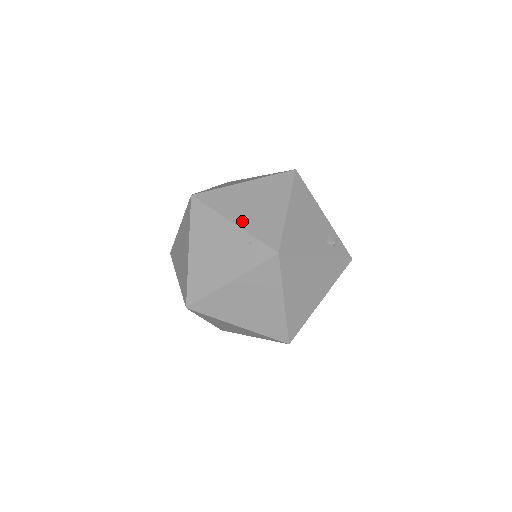
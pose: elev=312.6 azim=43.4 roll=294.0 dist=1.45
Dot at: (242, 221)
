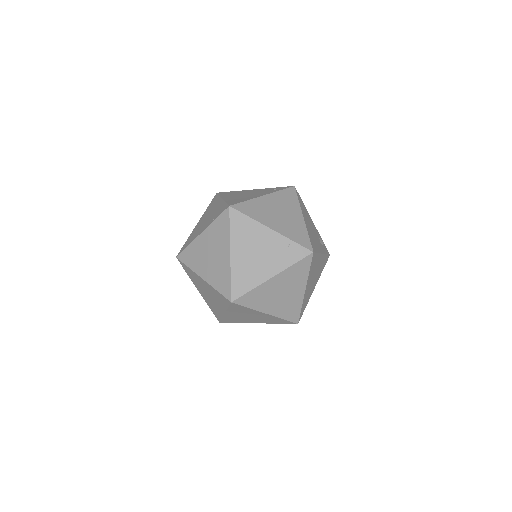
Dot at: (278, 228)
